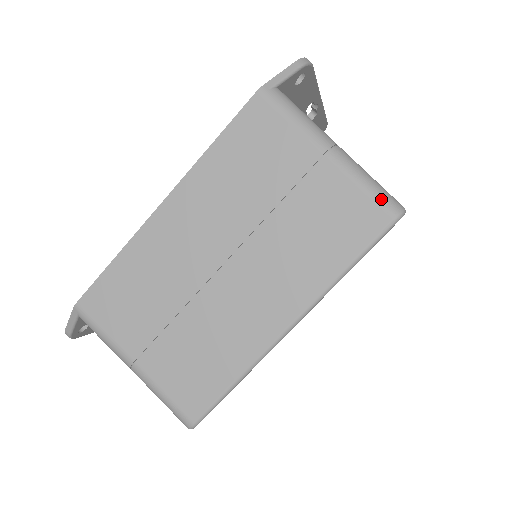
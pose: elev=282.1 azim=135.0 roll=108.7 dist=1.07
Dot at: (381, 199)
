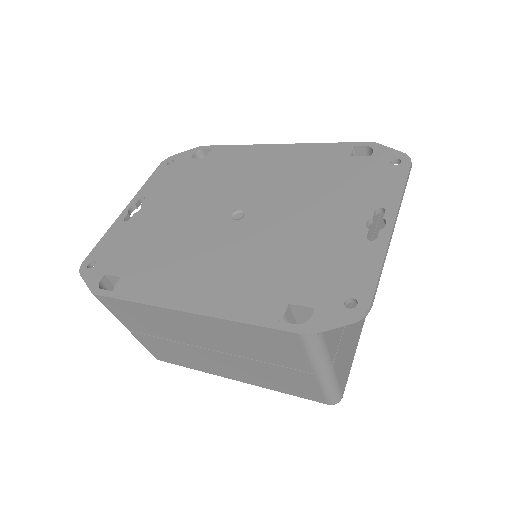
Dot at: (330, 398)
